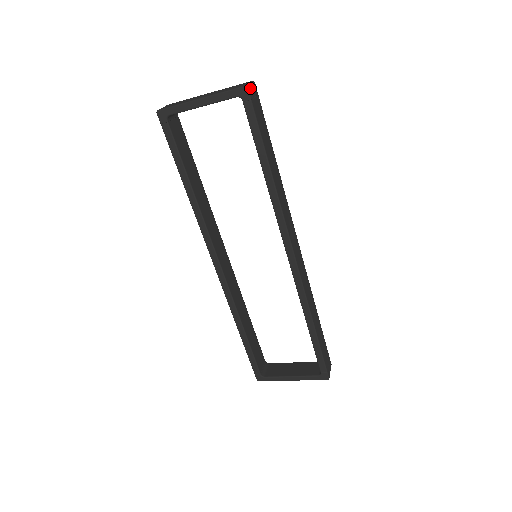
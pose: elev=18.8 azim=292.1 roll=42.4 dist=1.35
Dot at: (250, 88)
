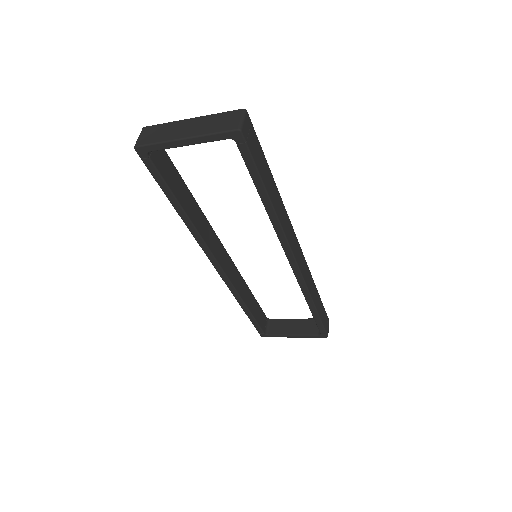
Dot at: (243, 127)
